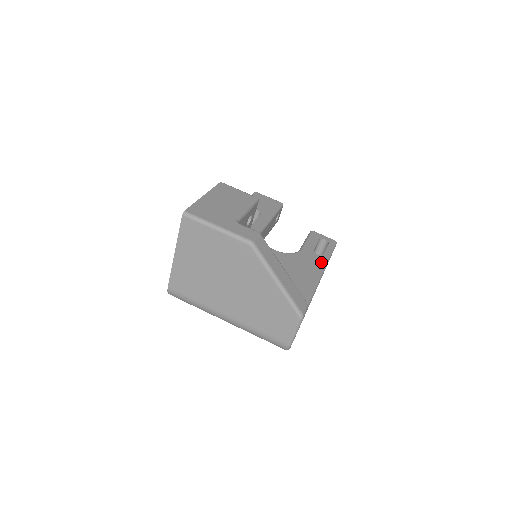
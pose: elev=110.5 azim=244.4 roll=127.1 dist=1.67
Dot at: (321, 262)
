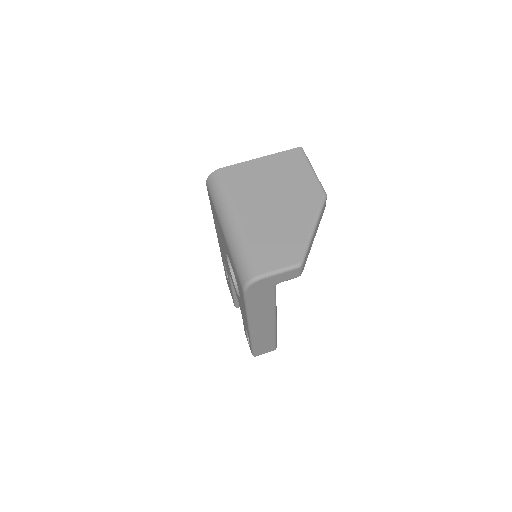
Dot at: occluded
